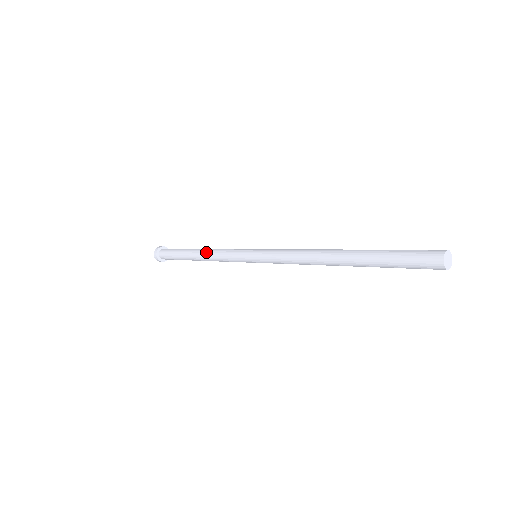
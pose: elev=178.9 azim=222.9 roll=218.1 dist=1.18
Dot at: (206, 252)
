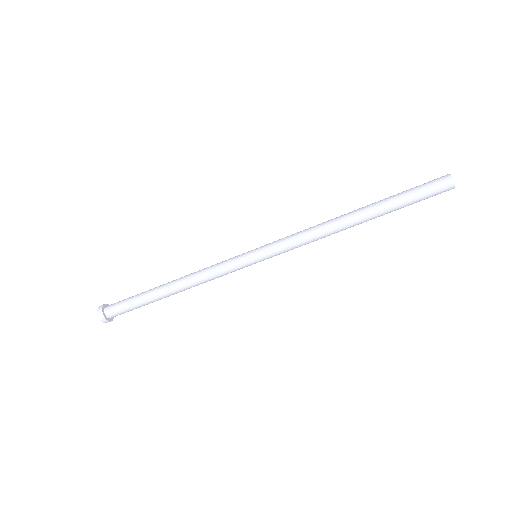
Dot at: occluded
